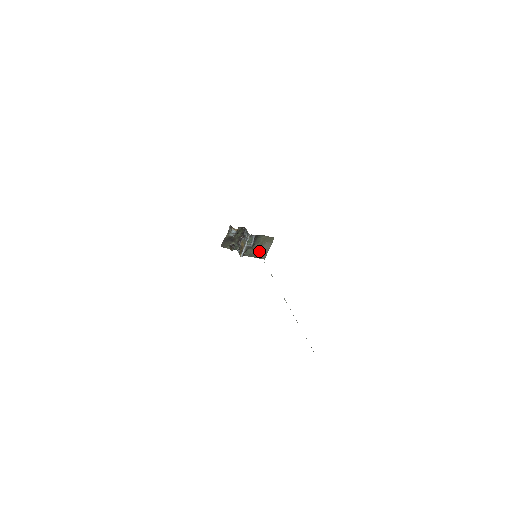
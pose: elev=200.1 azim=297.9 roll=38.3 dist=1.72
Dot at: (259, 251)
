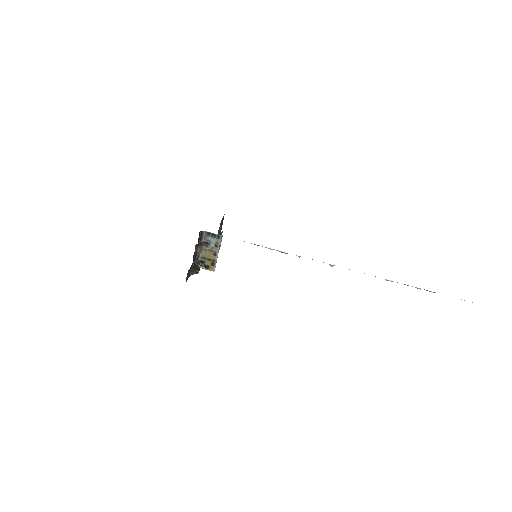
Dot at: occluded
